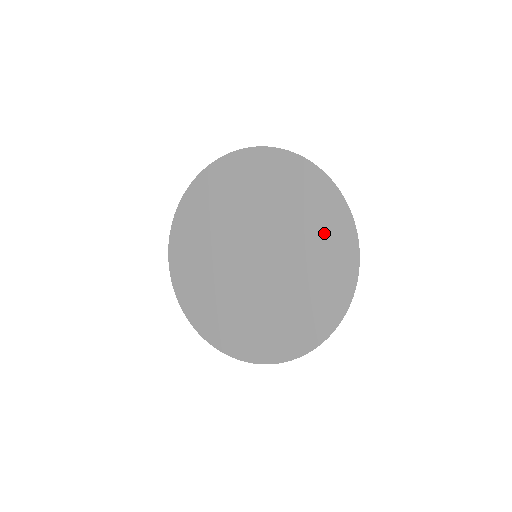
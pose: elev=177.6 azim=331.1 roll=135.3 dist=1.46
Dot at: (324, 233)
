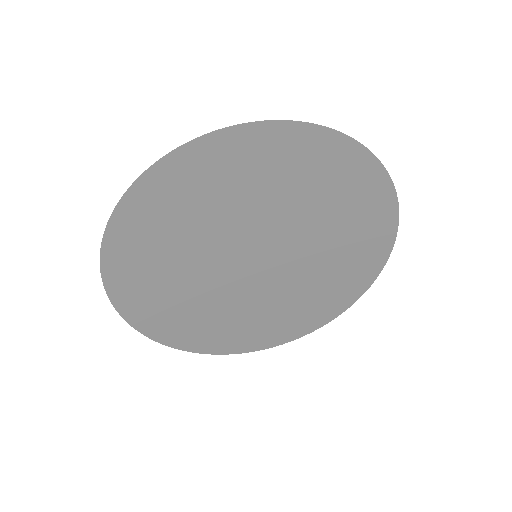
Dot at: (336, 289)
